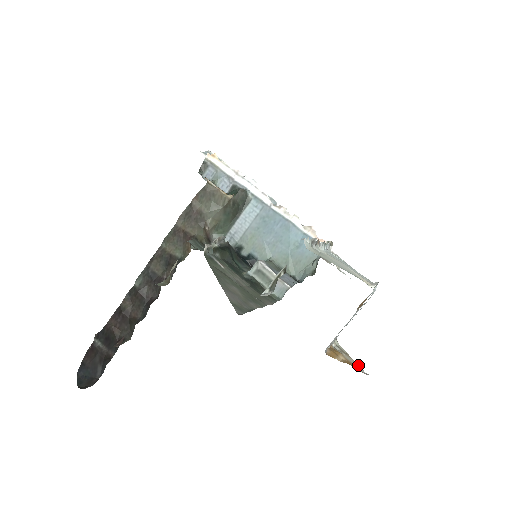
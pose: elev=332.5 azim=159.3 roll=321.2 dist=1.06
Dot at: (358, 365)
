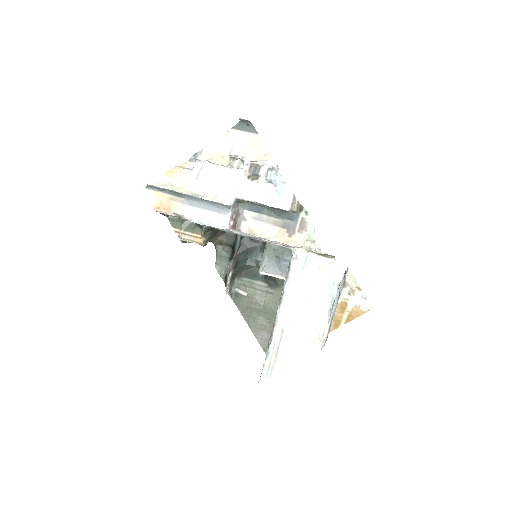
Dot at: (365, 297)
